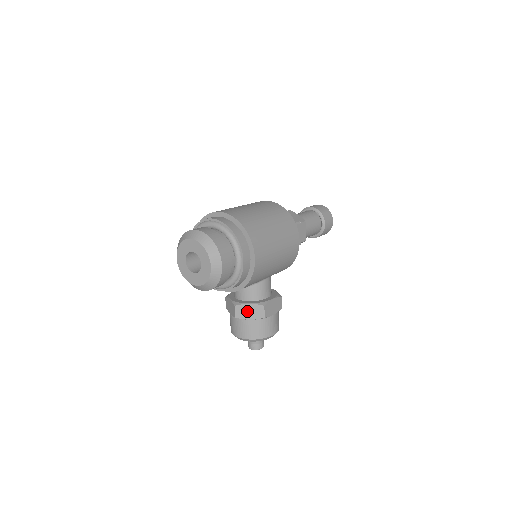
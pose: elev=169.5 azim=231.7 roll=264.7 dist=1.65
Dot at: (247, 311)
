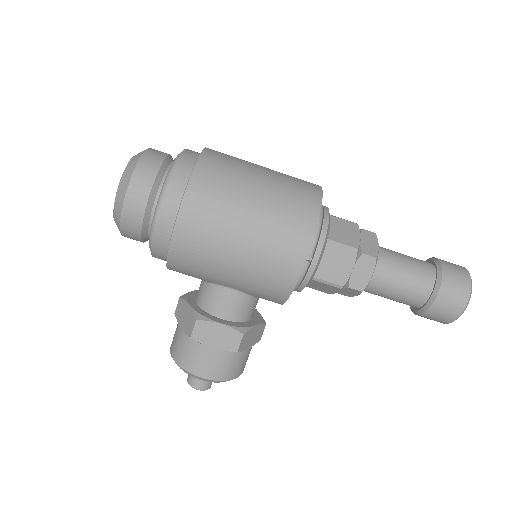
Dot at: (184, 314)
